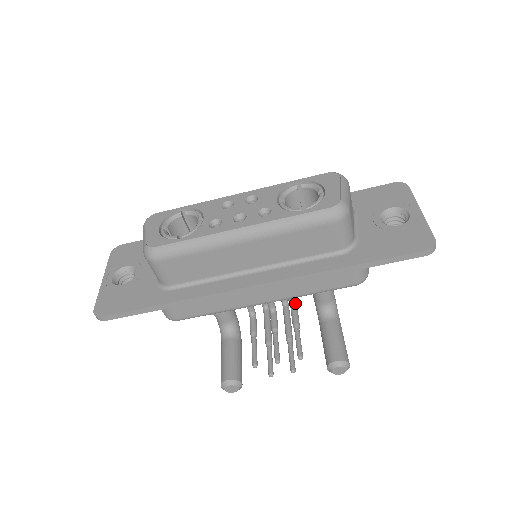
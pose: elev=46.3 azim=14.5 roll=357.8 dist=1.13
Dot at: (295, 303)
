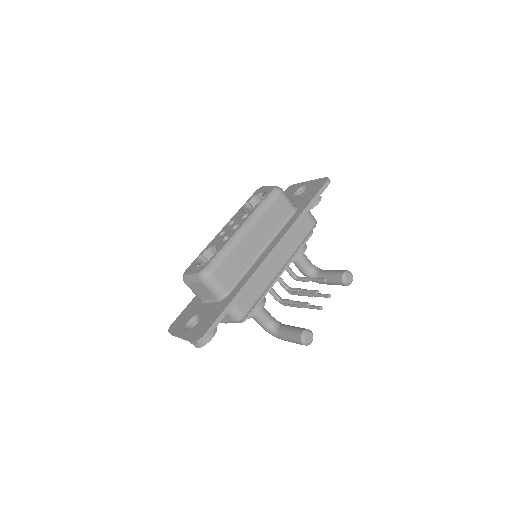
Dot at: (296, 275)
